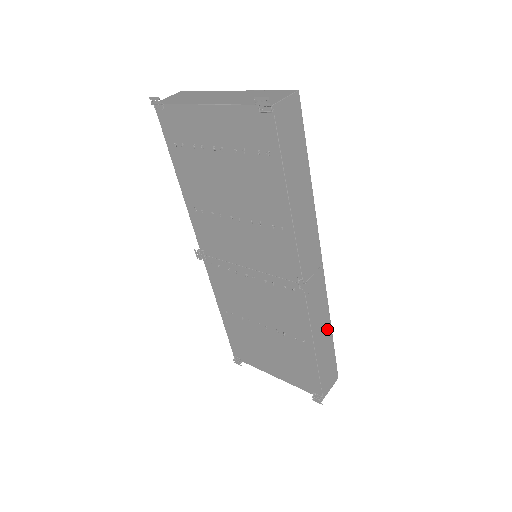
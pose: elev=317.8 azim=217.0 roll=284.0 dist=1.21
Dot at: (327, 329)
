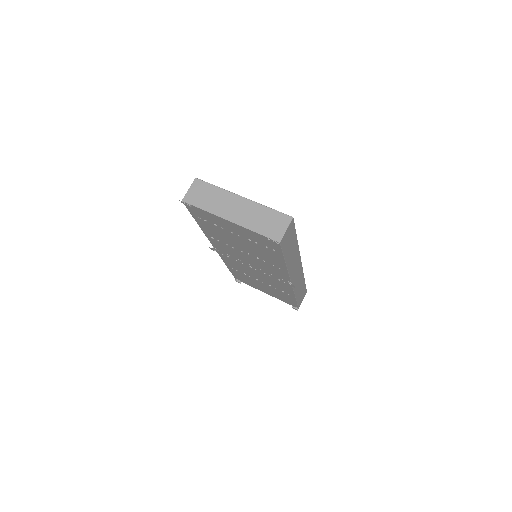
Dot at: (302, 283)
